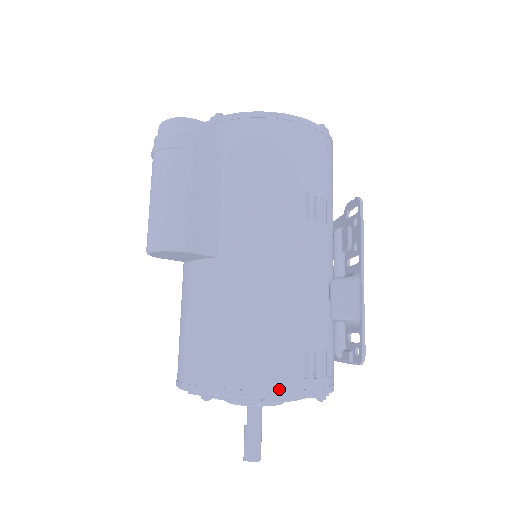
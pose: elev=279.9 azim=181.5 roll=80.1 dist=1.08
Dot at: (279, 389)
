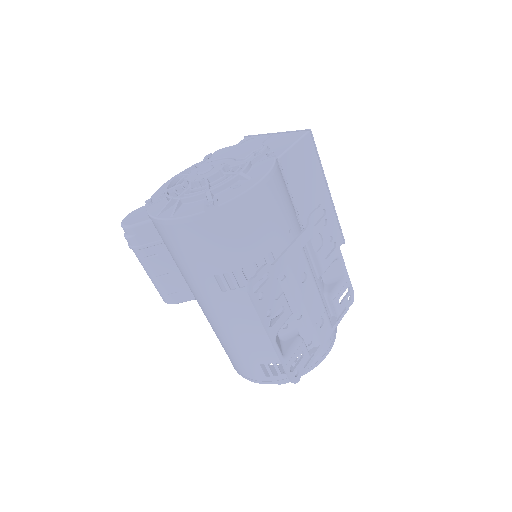
Dot at: (252, 379)
